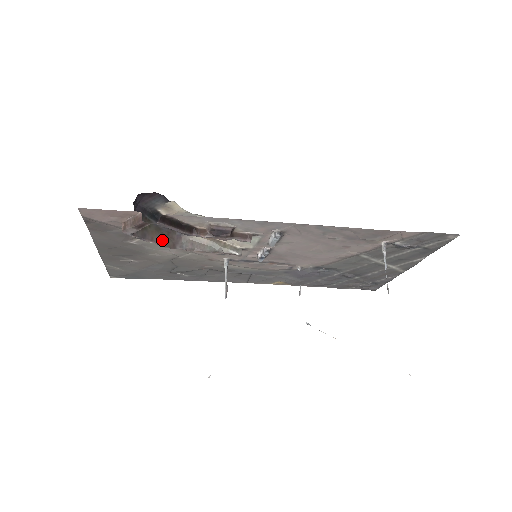
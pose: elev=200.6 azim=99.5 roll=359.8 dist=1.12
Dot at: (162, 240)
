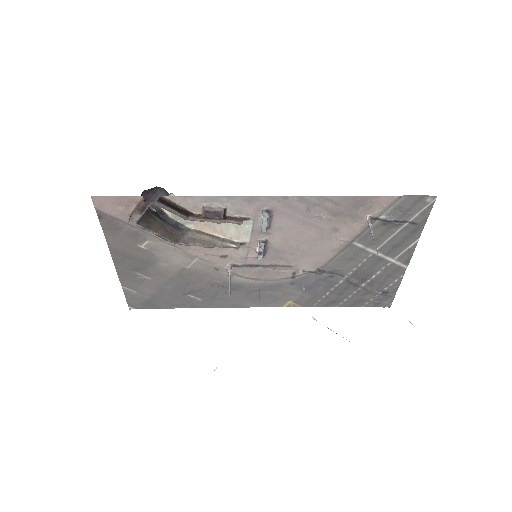
Dot at: (166, 234)
